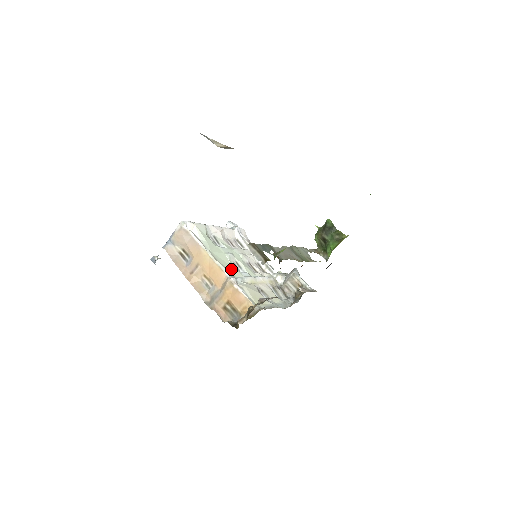
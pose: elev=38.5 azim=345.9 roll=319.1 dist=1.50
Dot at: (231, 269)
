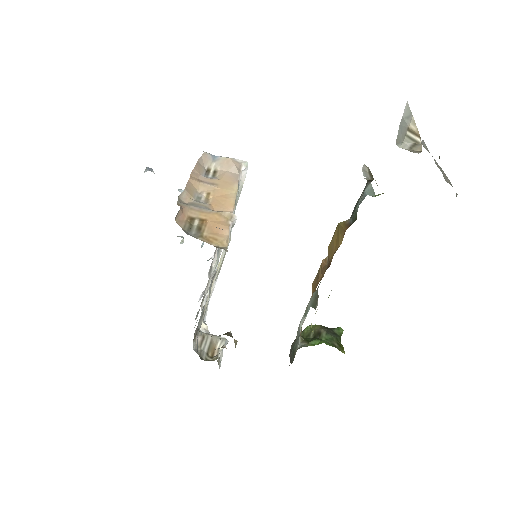
Dot at: occluded
